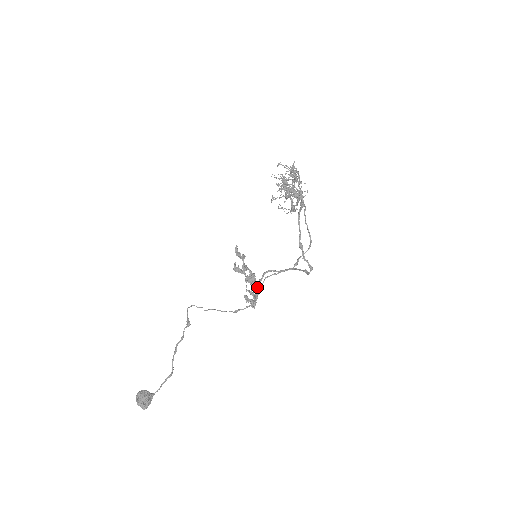
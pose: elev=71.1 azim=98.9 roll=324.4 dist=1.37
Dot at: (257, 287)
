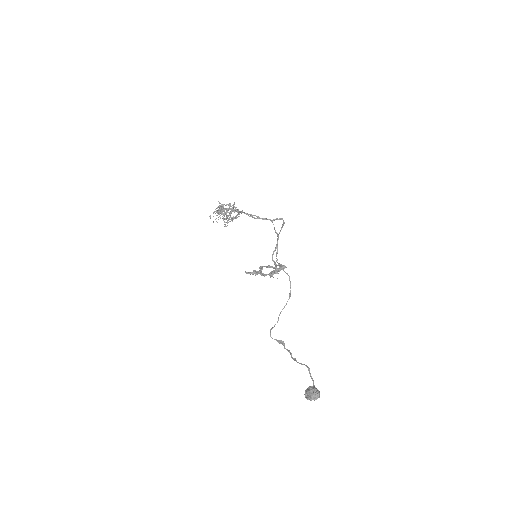
Dot at: (277, 265)
